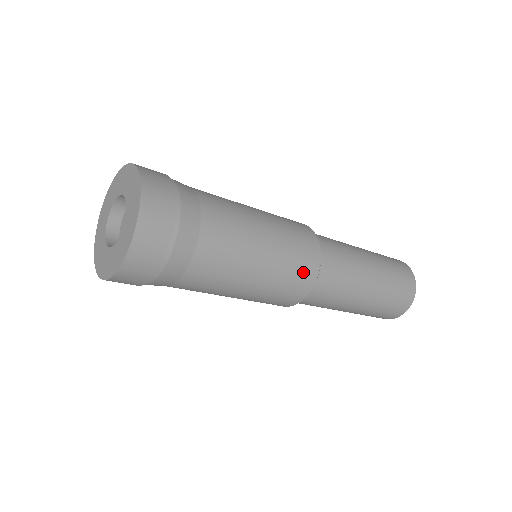
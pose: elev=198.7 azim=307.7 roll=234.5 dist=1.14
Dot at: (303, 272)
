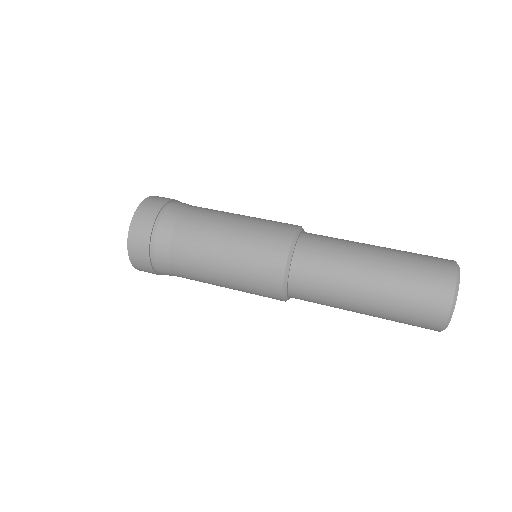
Dot at: (266, 285)
